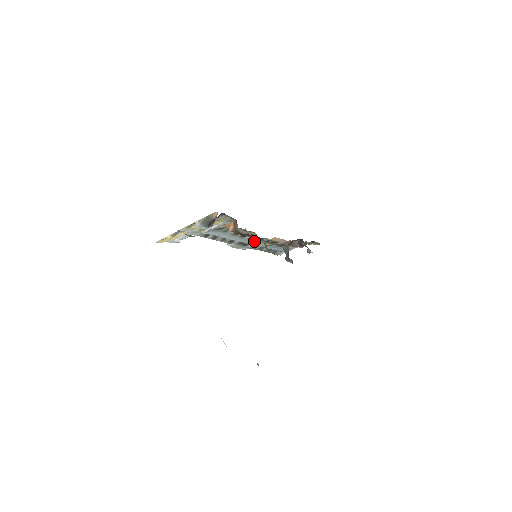
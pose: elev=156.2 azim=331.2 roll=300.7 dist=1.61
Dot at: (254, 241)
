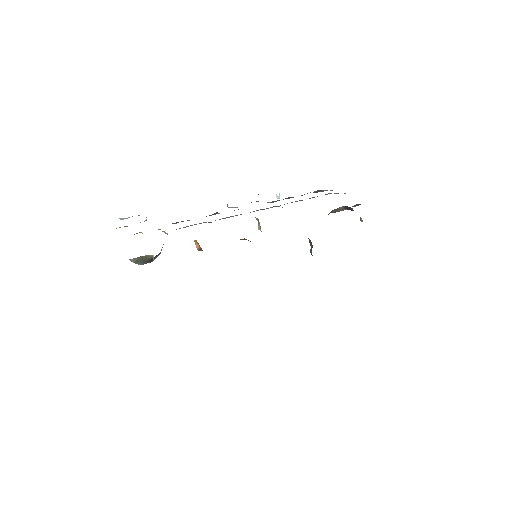
Dot at: (267, 208)
